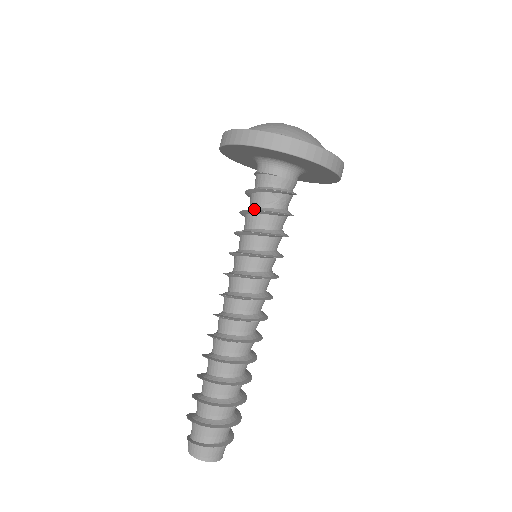
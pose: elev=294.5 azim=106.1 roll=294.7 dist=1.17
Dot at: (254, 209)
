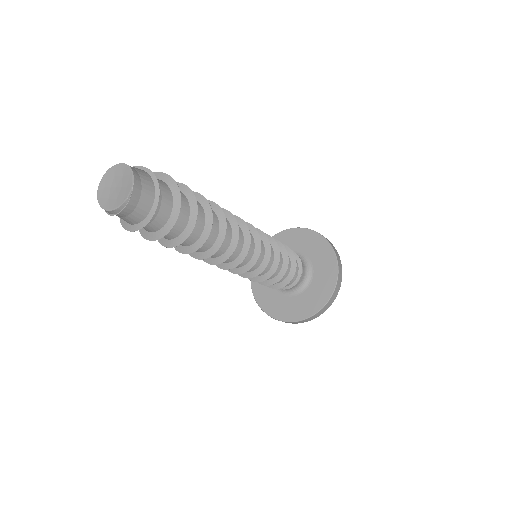
Dot at: occluded
